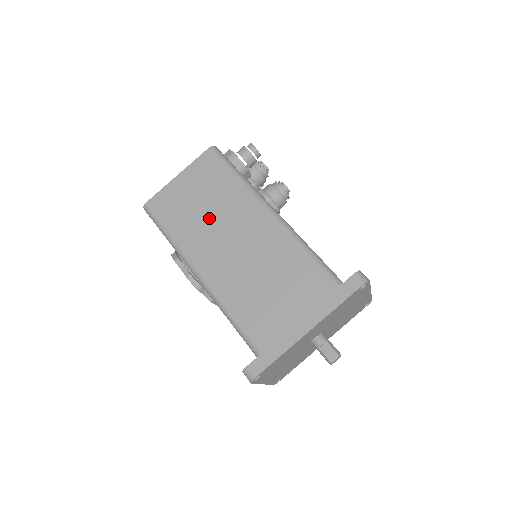
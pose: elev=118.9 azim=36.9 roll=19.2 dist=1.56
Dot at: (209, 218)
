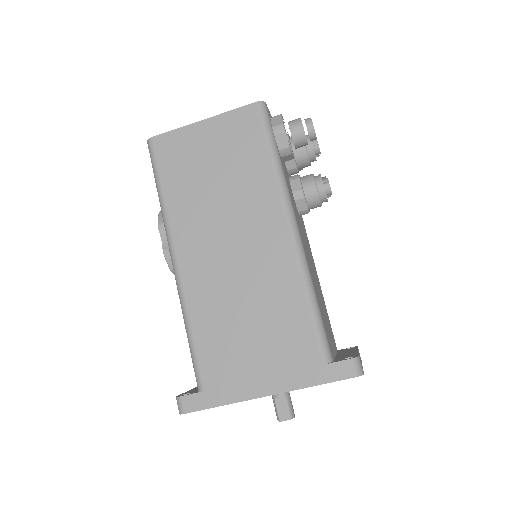
Dot at: (216, 198)
